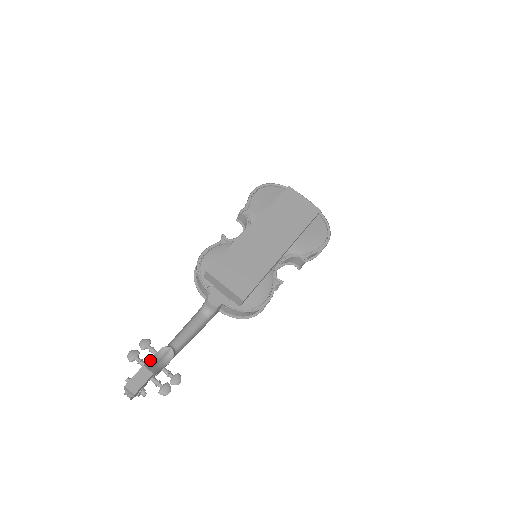
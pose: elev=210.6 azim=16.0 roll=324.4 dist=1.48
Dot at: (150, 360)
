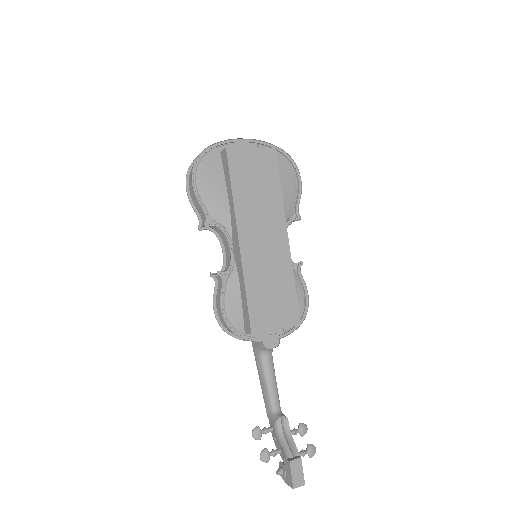
Dot at: (280, 444)
